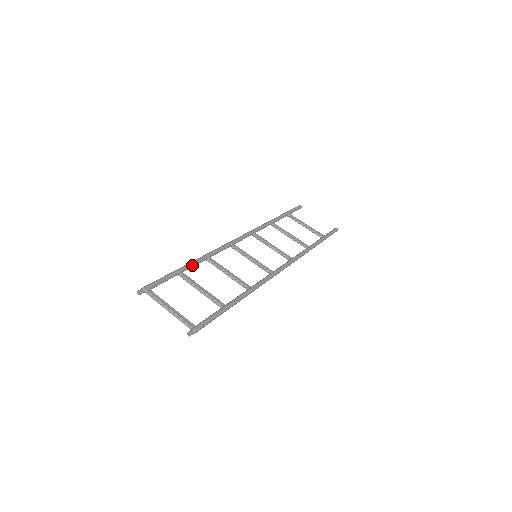
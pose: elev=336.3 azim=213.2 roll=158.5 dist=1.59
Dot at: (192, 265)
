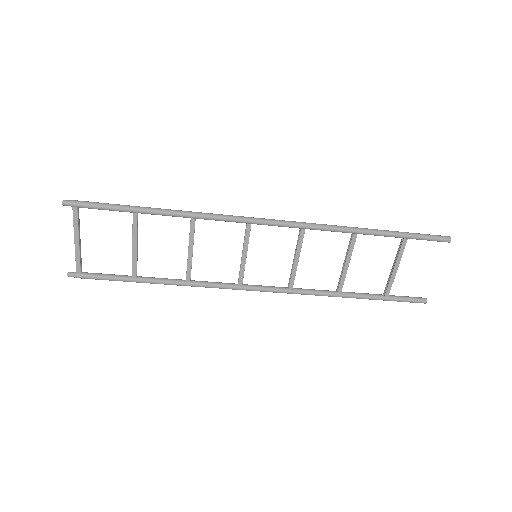
Dot at: (158, 278)
